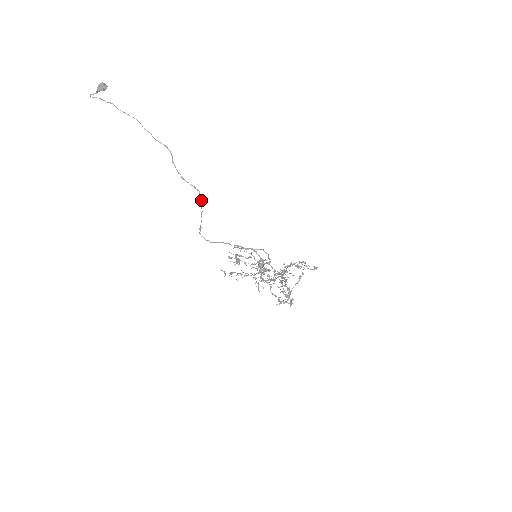
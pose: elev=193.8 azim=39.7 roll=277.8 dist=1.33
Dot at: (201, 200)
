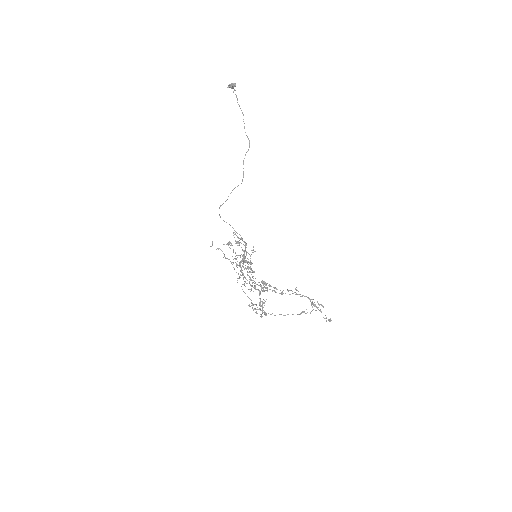
Dot at: occluded
